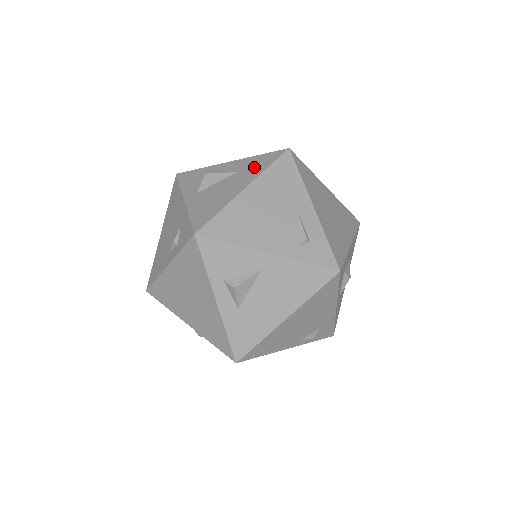
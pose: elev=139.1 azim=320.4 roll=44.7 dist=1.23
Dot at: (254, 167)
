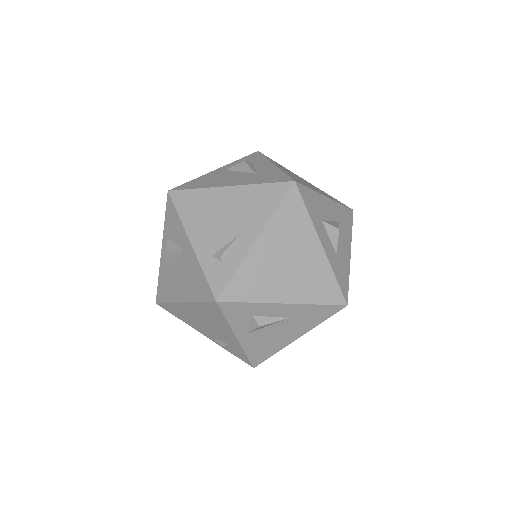
Dot at: (262, 177)
